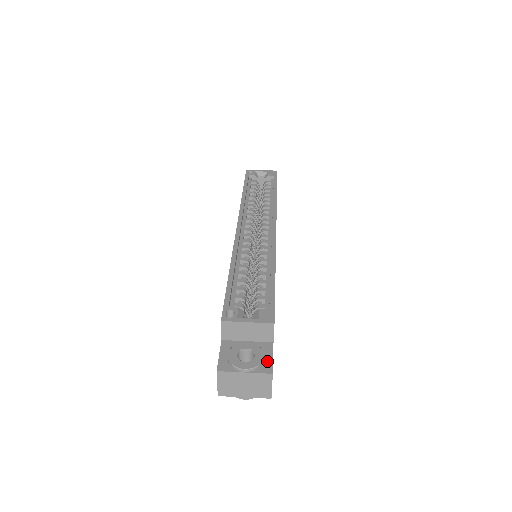
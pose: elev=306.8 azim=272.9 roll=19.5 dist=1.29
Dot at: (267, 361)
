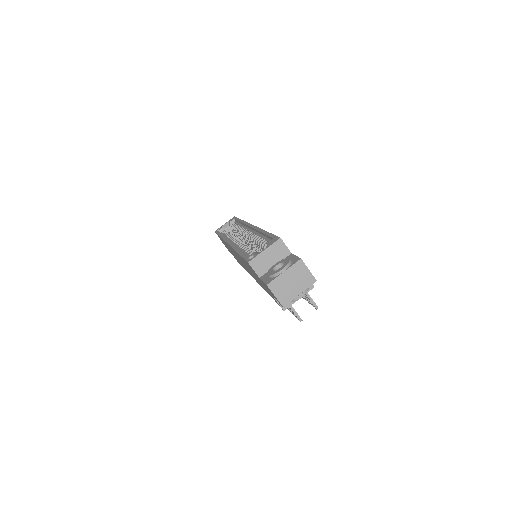
Dot at: (294, 259)
